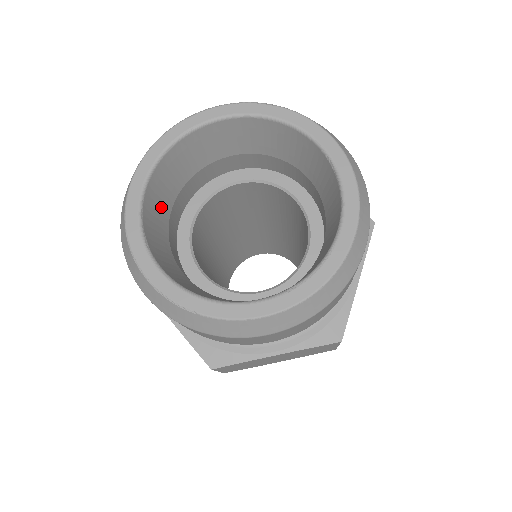
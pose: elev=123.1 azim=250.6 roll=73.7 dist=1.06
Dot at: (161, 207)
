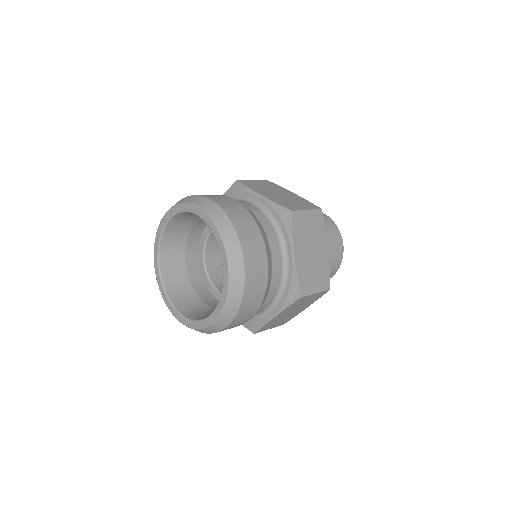
Dot at: (181, 229)
